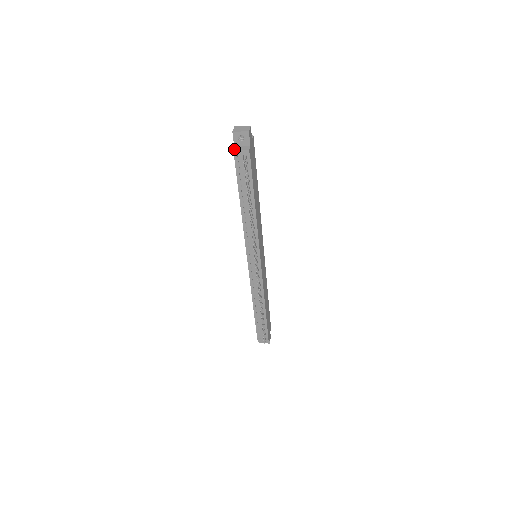
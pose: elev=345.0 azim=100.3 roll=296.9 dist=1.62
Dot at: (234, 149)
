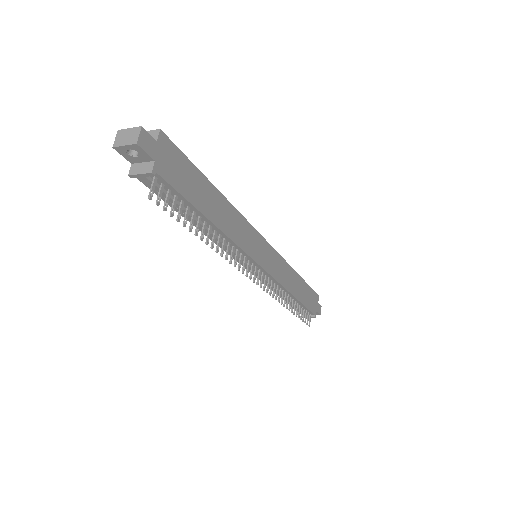
Dot at: (130, 173)
